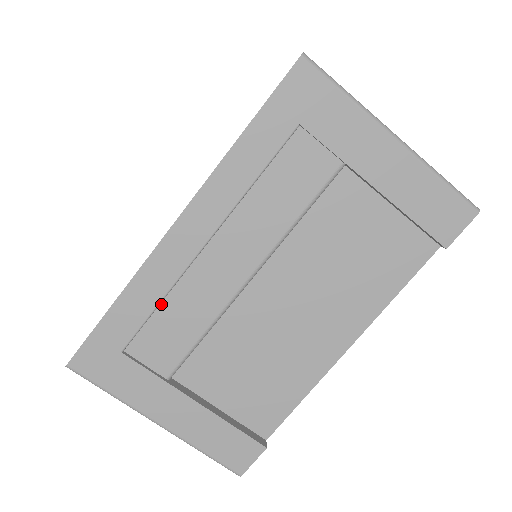
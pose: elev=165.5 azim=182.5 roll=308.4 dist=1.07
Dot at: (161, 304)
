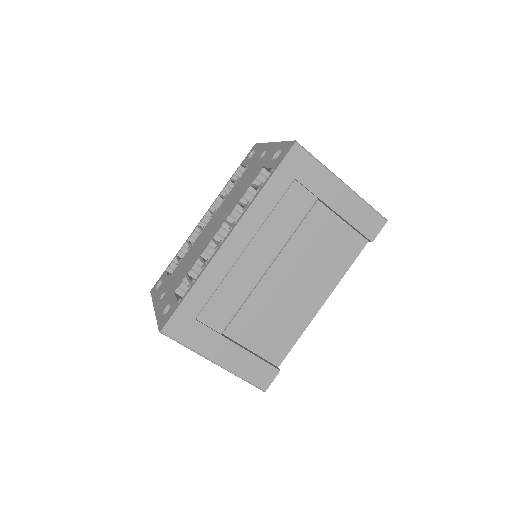
Dot at: (218, 287)
